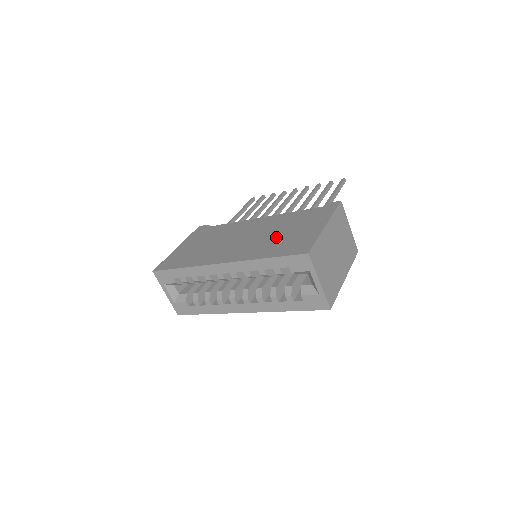
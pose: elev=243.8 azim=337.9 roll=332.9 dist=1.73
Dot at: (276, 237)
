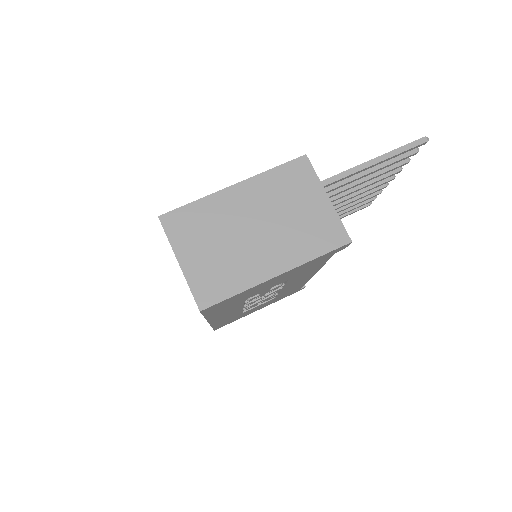
Dot at: occluded
